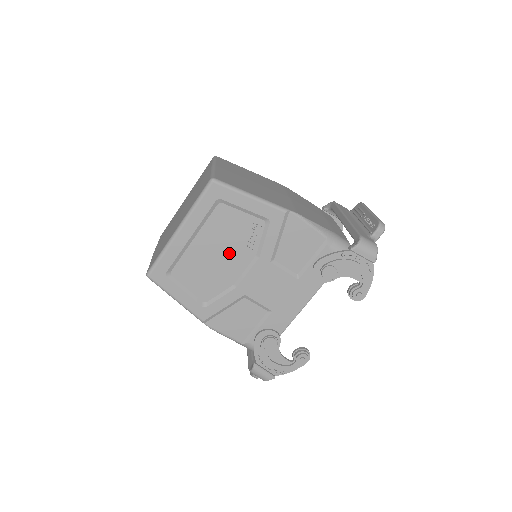
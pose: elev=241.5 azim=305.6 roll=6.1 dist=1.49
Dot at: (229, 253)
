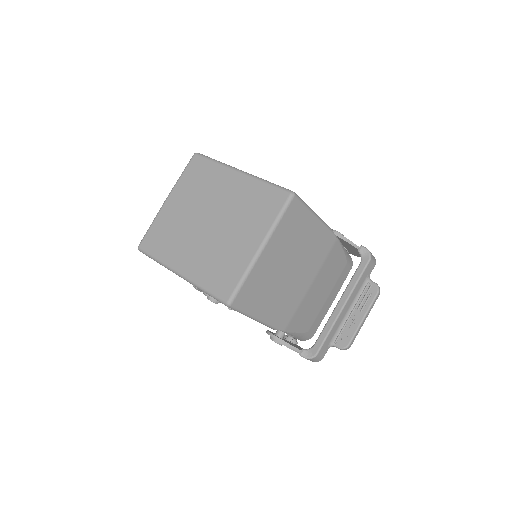
Dot at: occluded
